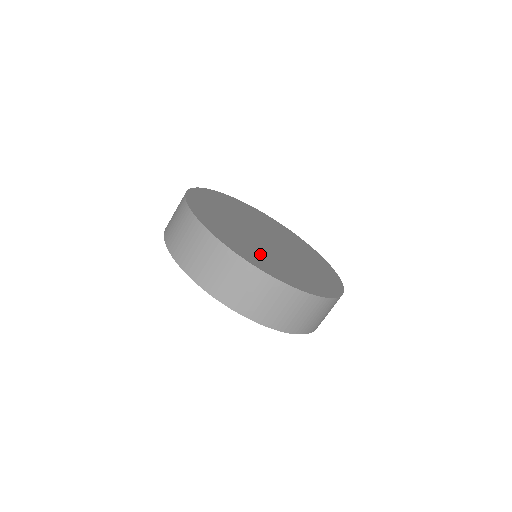
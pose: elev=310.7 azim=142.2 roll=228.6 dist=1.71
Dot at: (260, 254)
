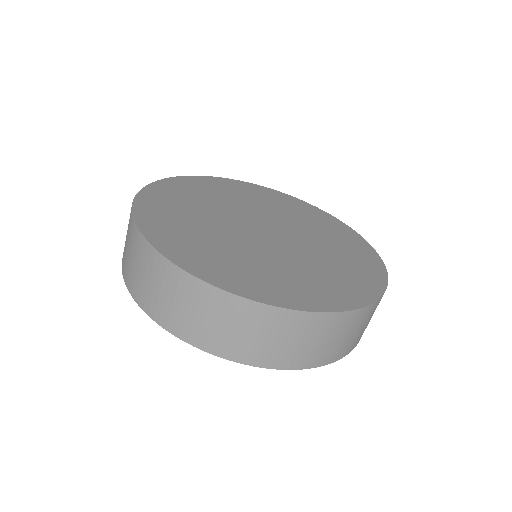
Dot at: (308, 276)
